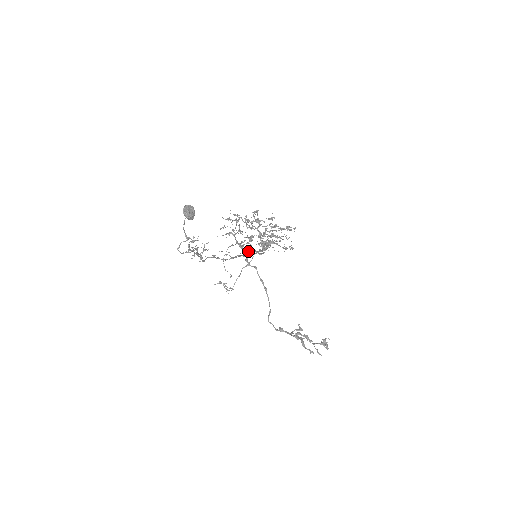
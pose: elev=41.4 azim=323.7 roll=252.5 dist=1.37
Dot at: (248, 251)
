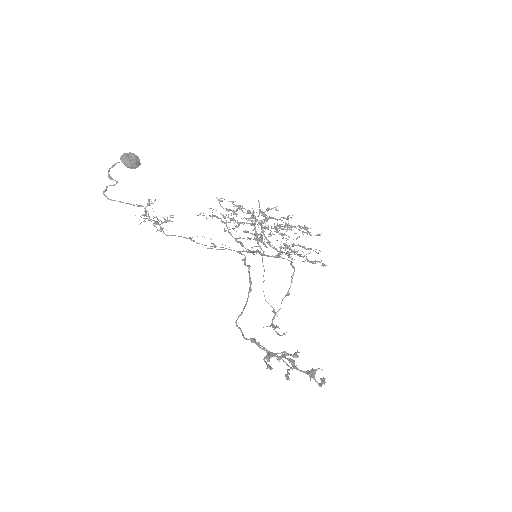
Dot at: (250, 251)
